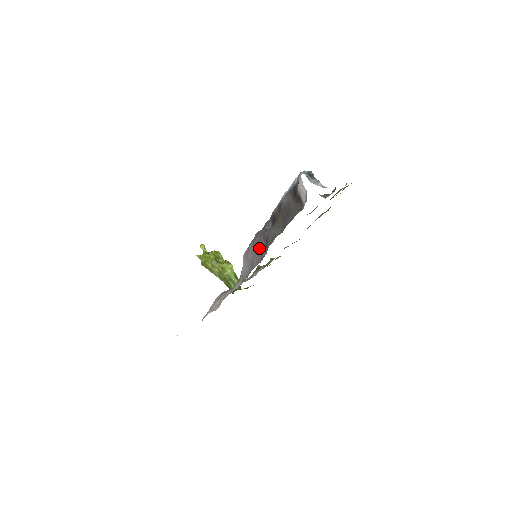
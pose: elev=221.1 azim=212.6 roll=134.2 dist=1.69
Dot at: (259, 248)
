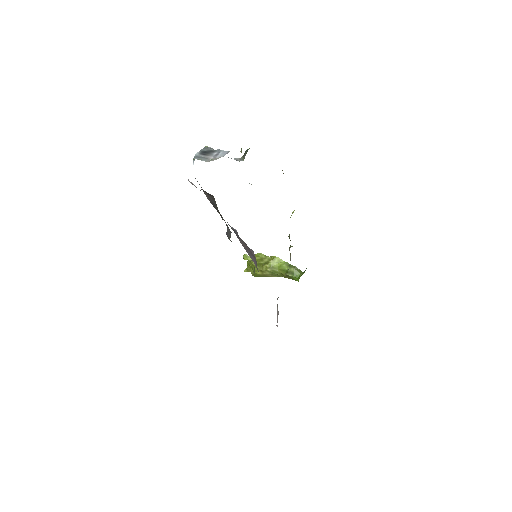
Dot at: (247, 249)
